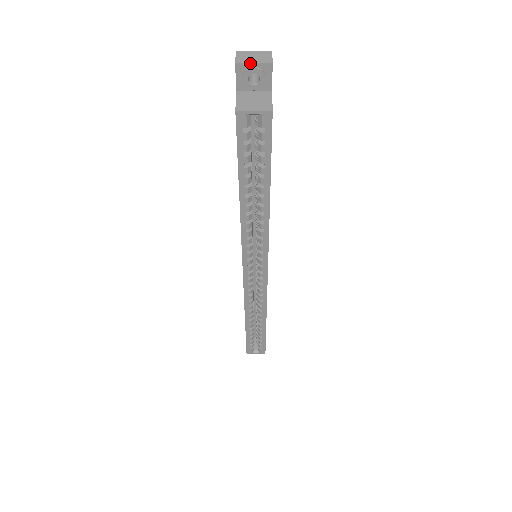
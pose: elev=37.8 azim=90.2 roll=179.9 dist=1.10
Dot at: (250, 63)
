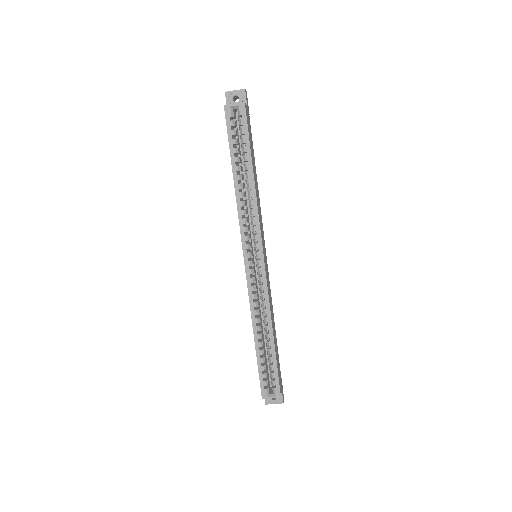
Dot at: (233, 90)
